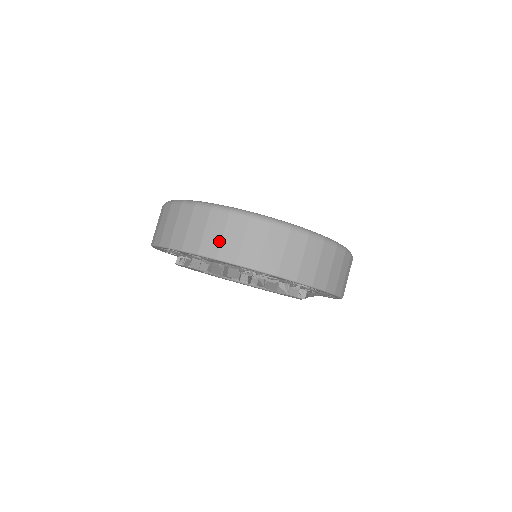
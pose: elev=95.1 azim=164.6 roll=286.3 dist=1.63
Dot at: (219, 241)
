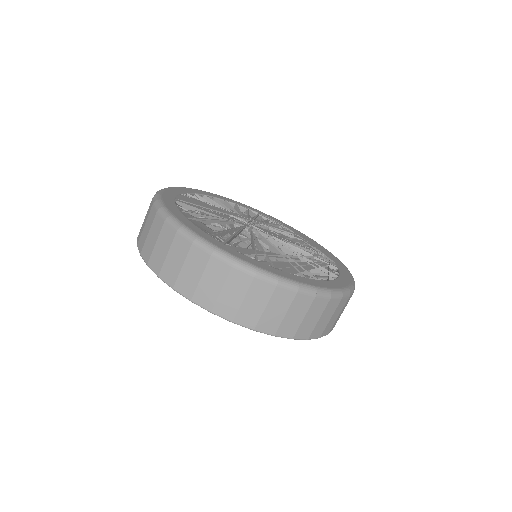
Dot at: (178, 271)
